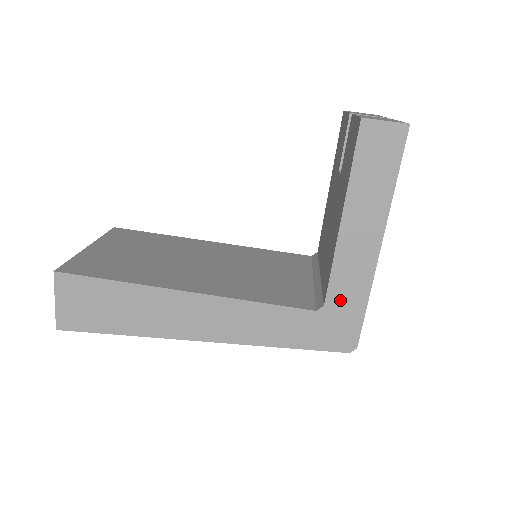
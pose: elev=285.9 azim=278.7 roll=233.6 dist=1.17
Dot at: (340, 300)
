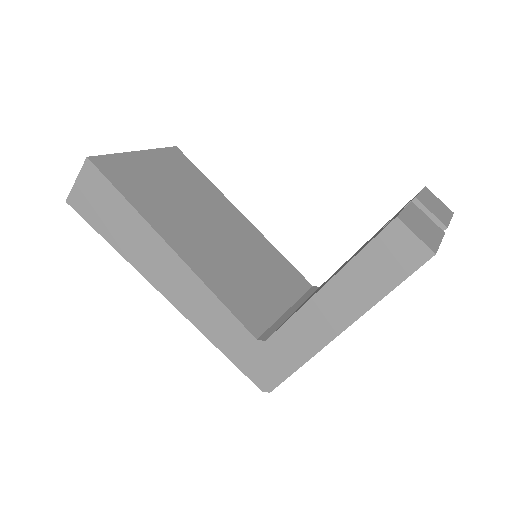
Dot at: (281, 347)
